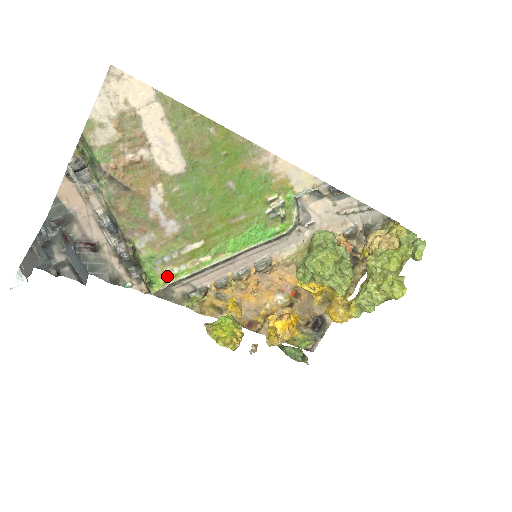
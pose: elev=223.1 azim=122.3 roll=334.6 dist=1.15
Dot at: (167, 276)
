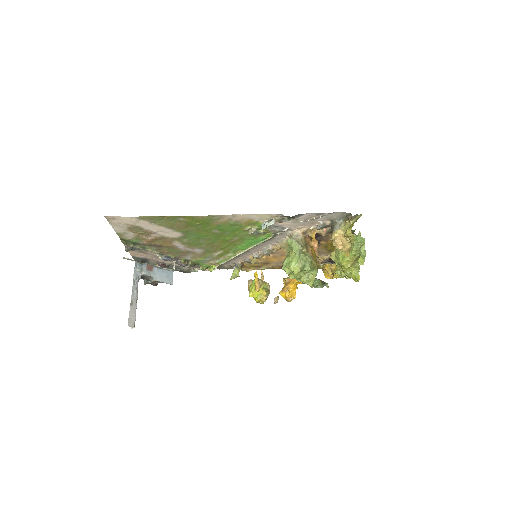
Dot at: (214, 264)
